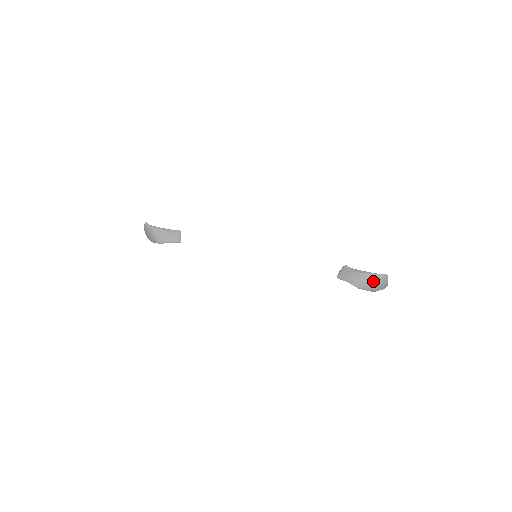
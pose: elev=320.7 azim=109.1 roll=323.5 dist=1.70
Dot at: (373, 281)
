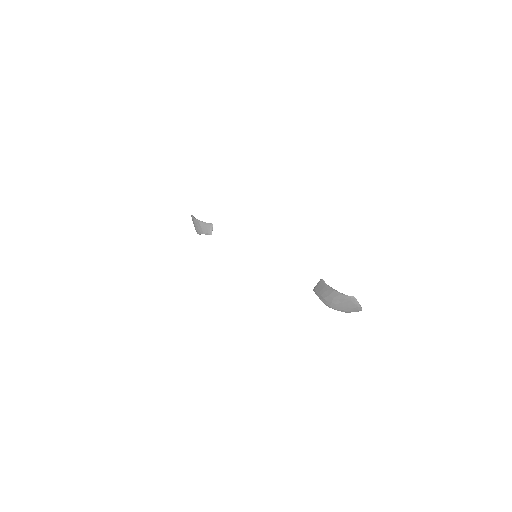
Dot at: (340, 301)
